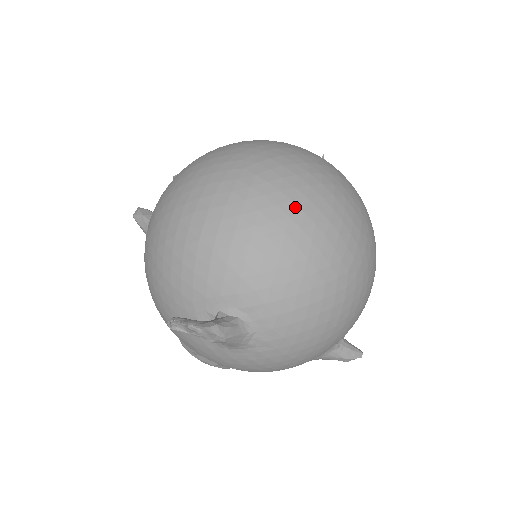
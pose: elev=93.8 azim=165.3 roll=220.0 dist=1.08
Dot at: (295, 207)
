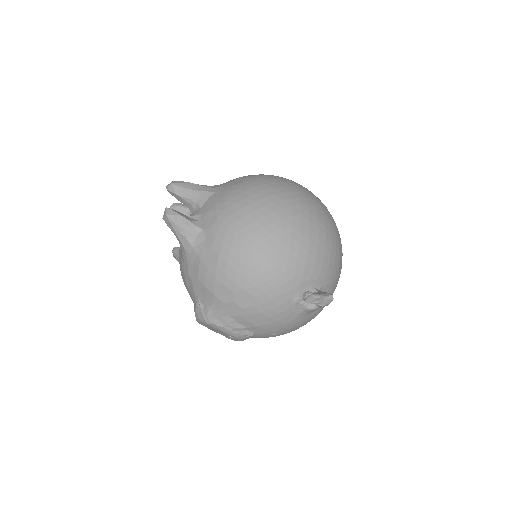
Dot at: (336, 226)
